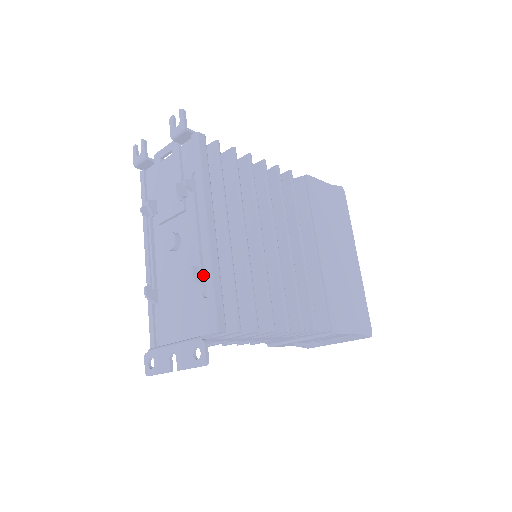
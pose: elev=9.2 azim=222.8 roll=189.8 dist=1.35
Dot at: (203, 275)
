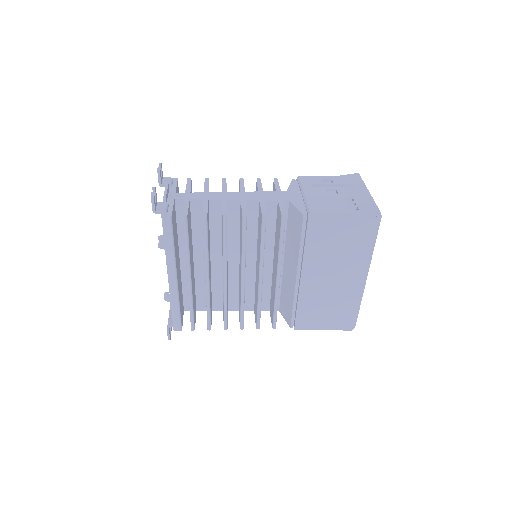
Dot at: occluded
